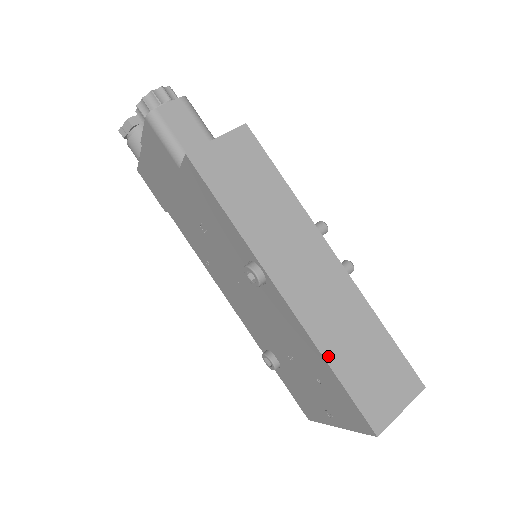
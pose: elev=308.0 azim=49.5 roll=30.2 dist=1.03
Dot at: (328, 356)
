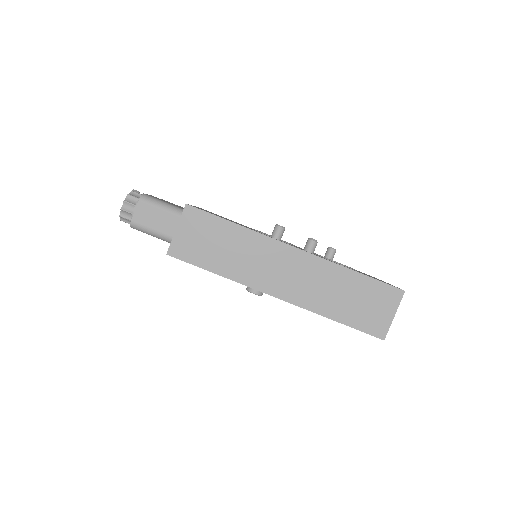
Dot at: (326, 314)
